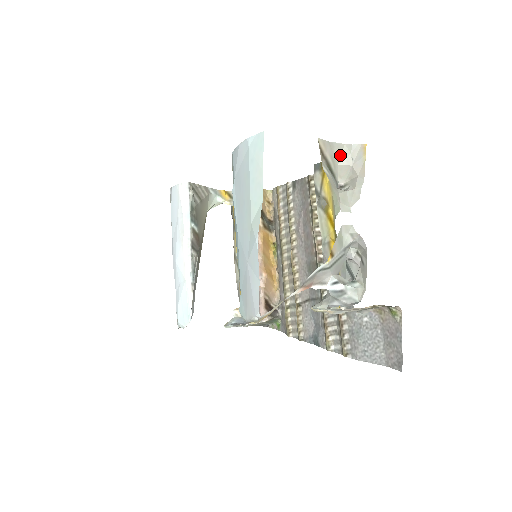
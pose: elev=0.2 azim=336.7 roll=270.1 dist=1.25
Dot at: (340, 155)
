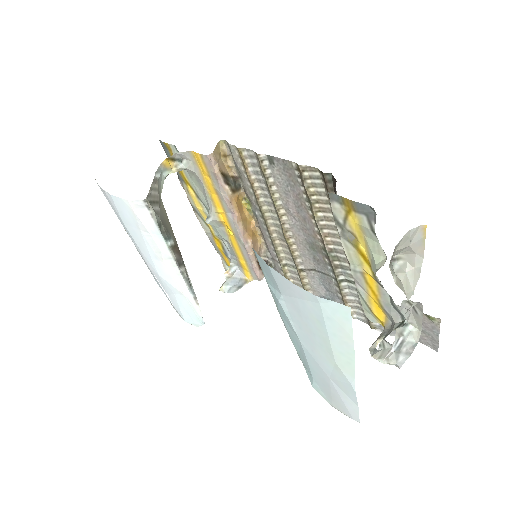
Dot at: (399, 244)
